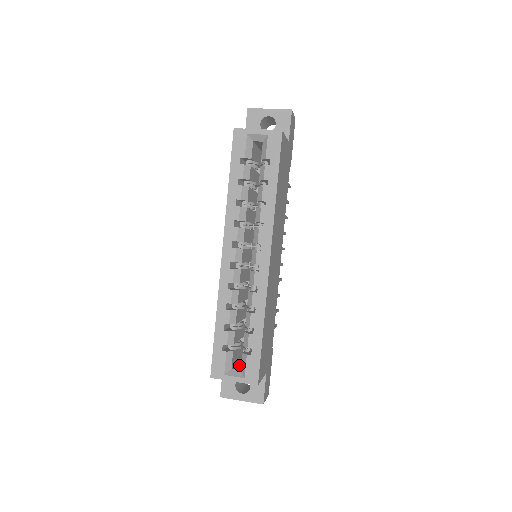
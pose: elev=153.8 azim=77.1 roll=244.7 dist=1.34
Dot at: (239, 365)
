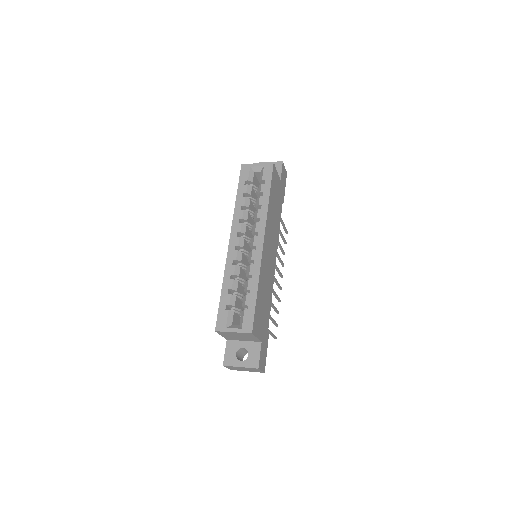
Dot at: occluded
